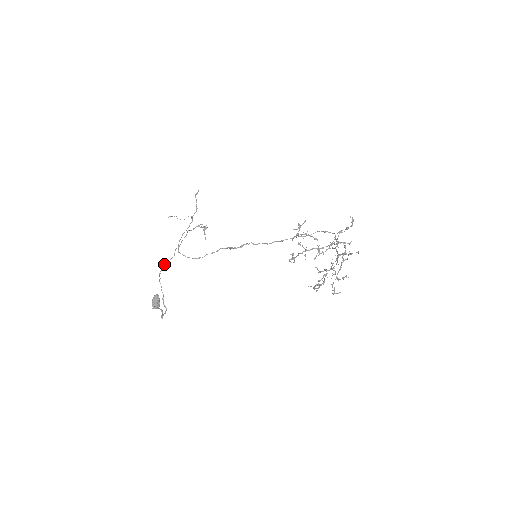
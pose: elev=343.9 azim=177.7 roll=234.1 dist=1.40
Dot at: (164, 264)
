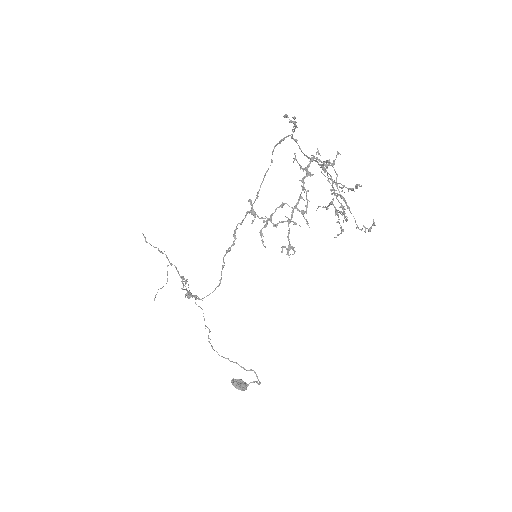
Dot at: occluded
